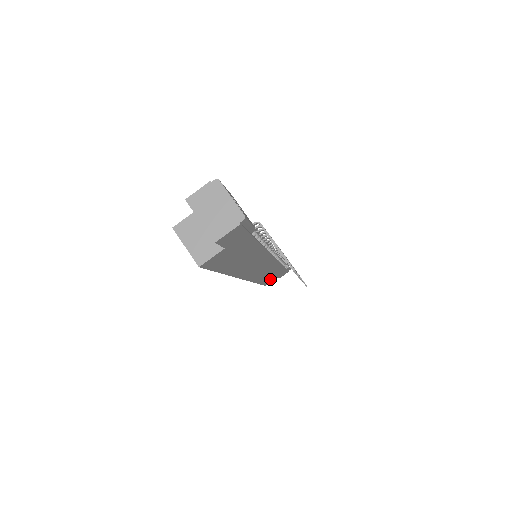
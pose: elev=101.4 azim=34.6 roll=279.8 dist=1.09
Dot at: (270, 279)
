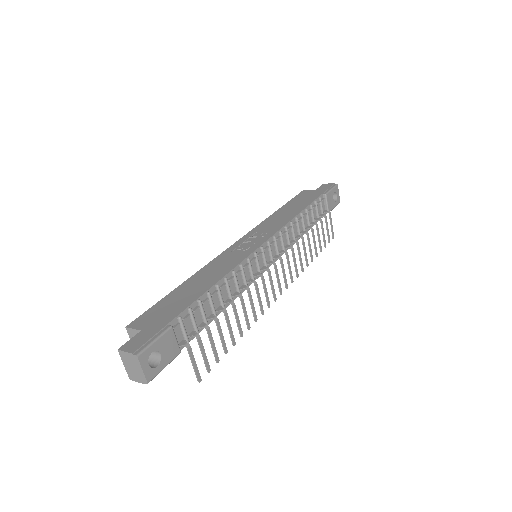
Dot at: occluded
